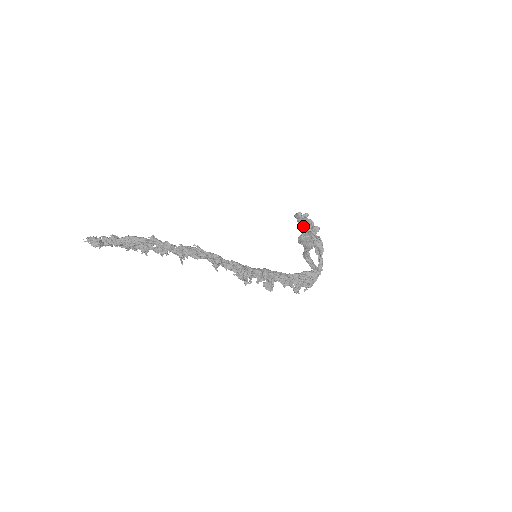
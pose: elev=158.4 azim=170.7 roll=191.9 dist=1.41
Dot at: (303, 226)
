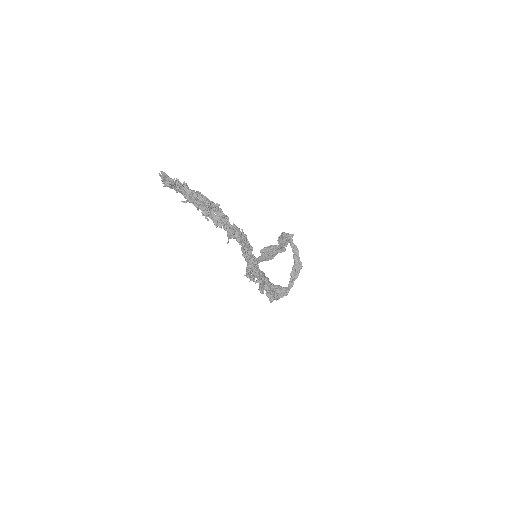
Dot at: (293, 248)
